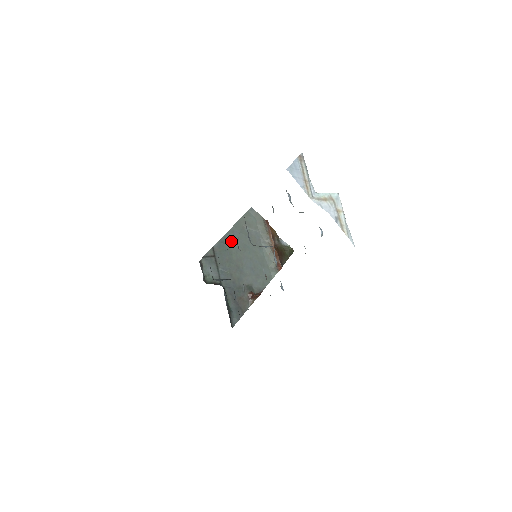
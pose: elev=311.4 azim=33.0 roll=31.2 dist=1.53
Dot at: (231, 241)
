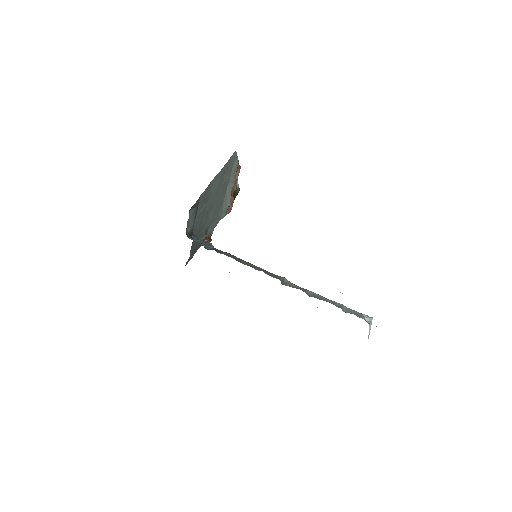
Dot at: (212, 188)
